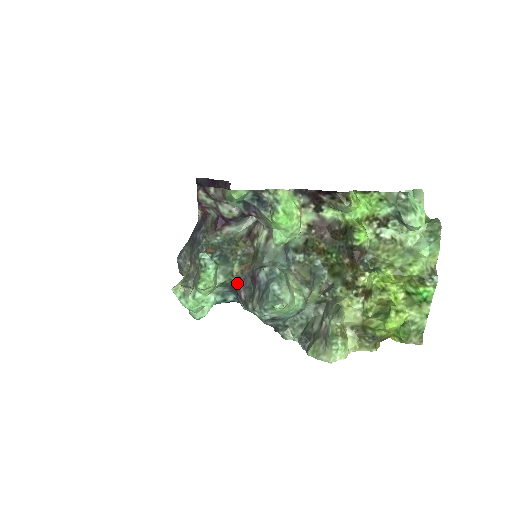
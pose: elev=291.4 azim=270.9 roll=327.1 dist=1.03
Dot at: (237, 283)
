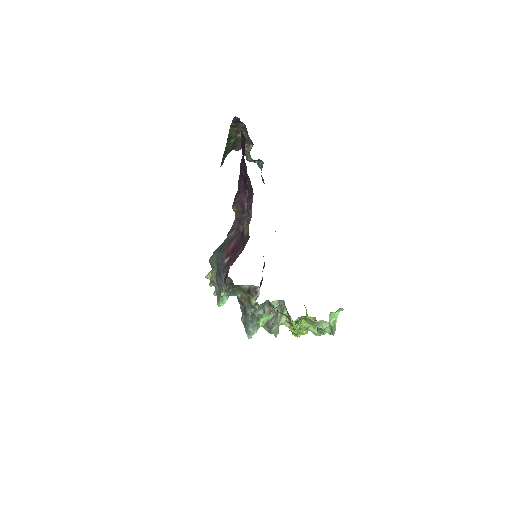
Dot at: (238, 299)
